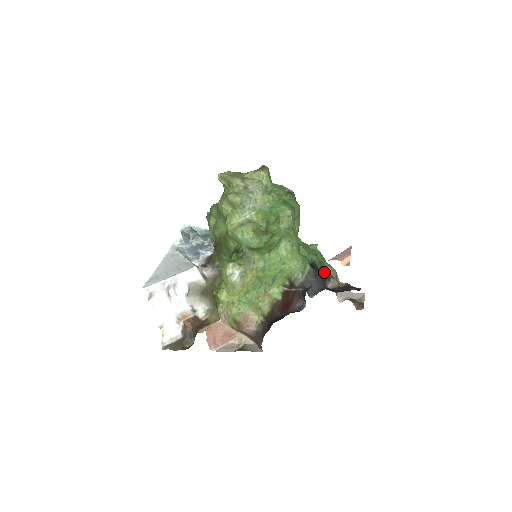
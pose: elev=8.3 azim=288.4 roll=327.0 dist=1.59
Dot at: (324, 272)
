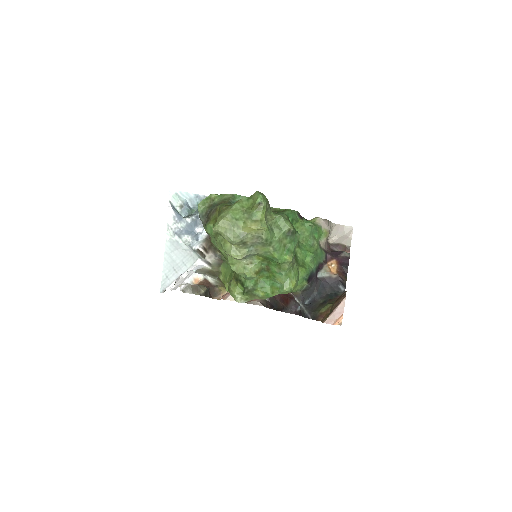
Dot at: (318, 265)
